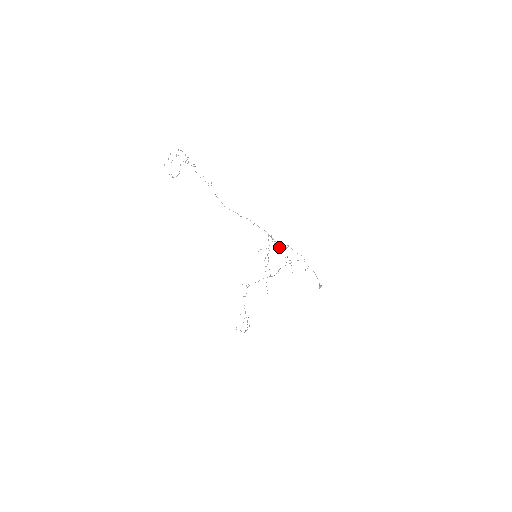
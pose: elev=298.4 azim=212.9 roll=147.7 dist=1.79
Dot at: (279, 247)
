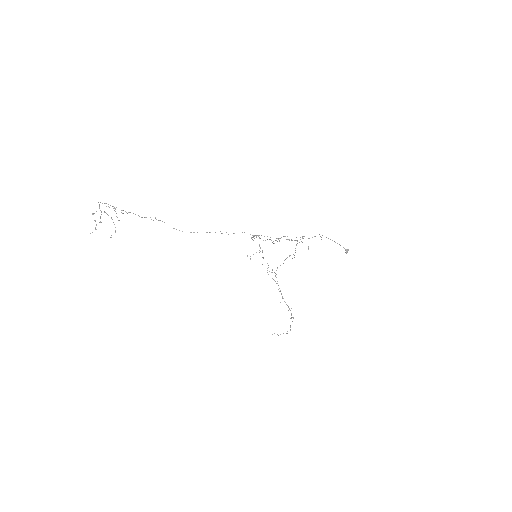
Dot at: occluded
